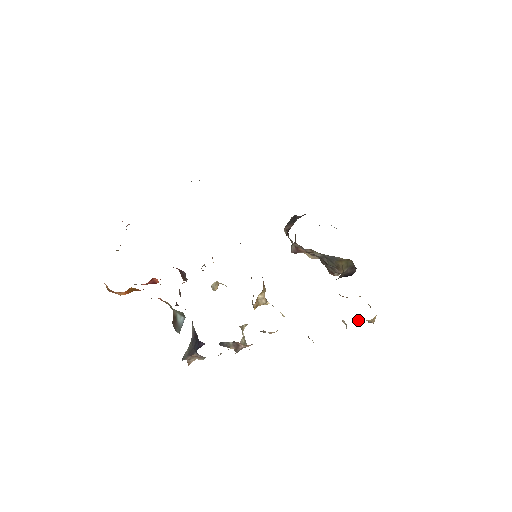
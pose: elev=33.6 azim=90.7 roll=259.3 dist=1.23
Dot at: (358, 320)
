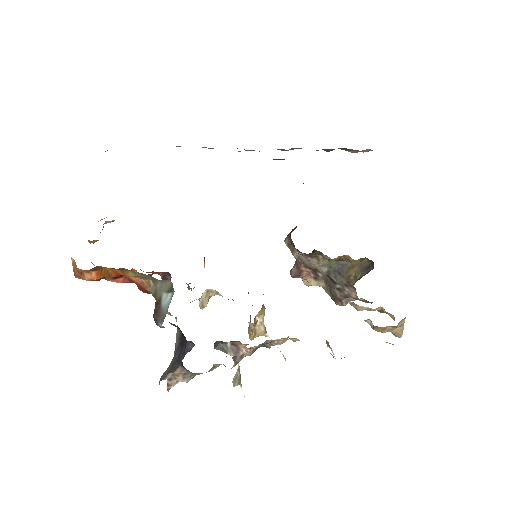
Dot at: (384, 327)
